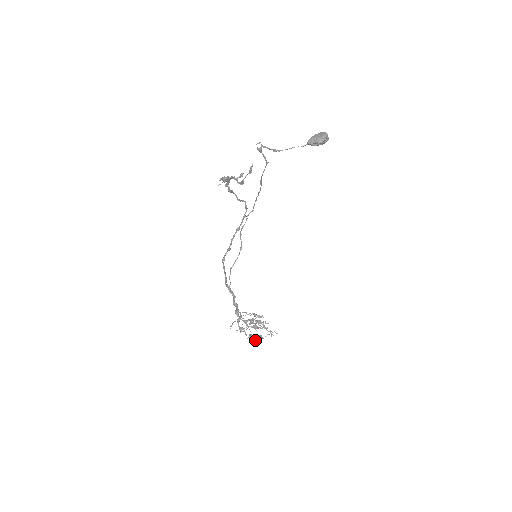
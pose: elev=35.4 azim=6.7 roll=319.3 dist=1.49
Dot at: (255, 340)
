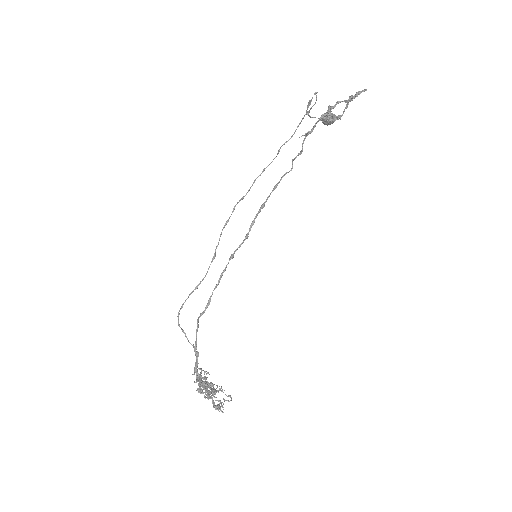
Dot at: (221, 410)
